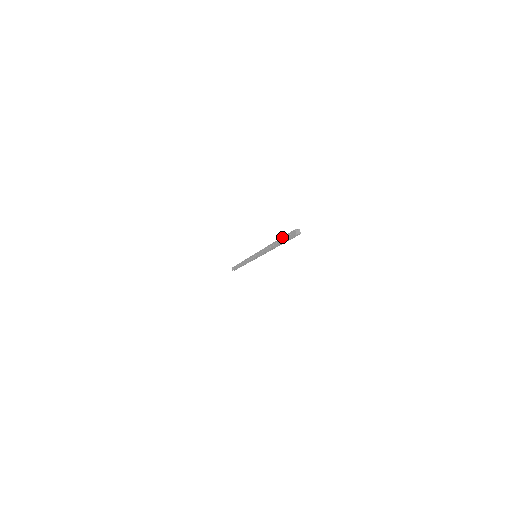
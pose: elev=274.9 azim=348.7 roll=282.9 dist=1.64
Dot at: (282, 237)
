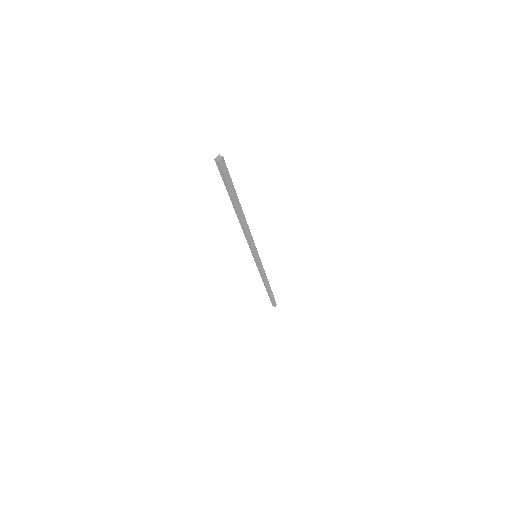
Dot at: occluded
